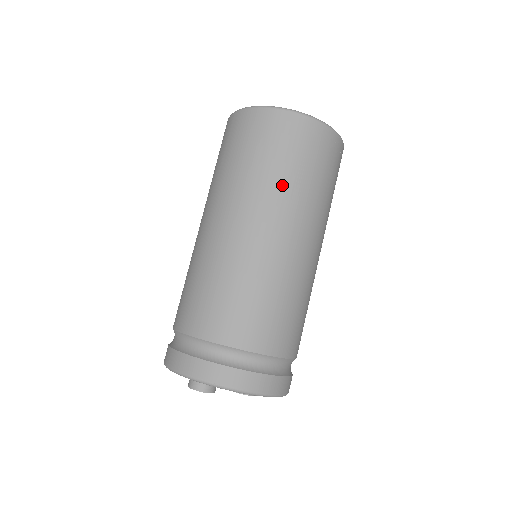
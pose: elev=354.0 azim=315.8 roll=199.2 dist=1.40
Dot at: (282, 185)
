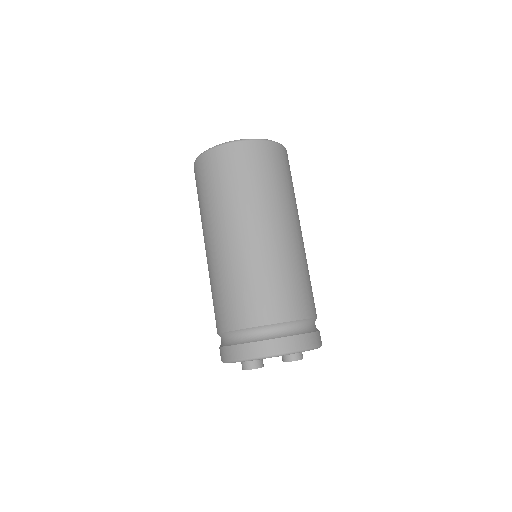
Dot at: (236, 199)
